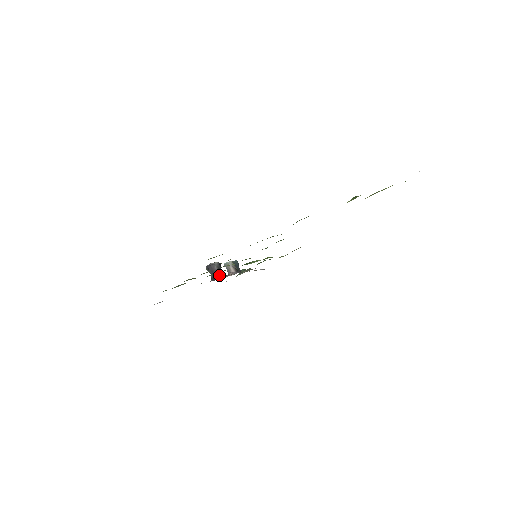
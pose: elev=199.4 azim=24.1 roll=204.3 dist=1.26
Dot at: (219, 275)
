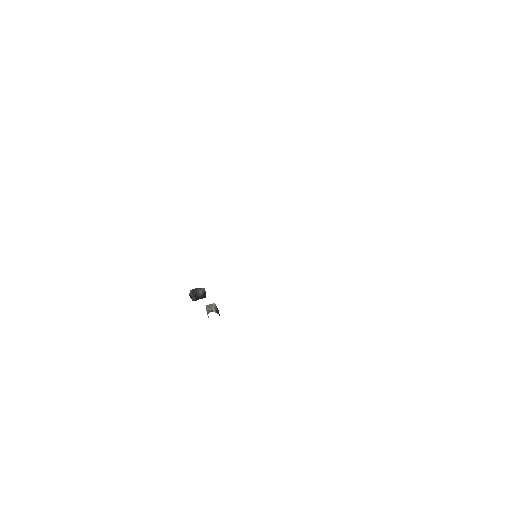
Dot at: (202, 298)
